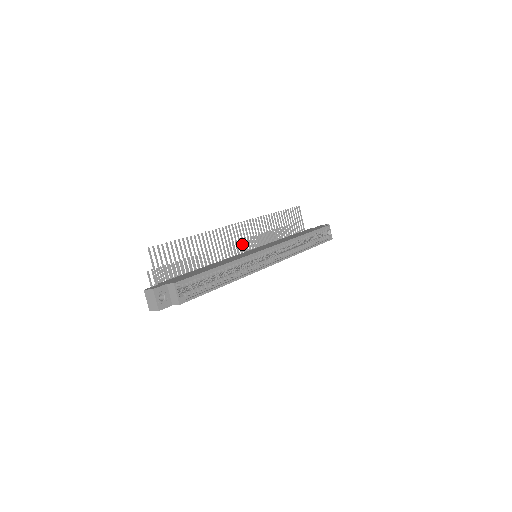
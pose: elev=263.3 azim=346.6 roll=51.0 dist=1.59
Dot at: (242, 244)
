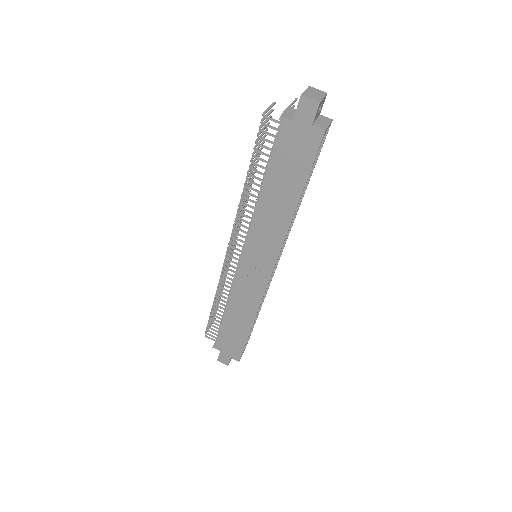
Dot at: occluded
